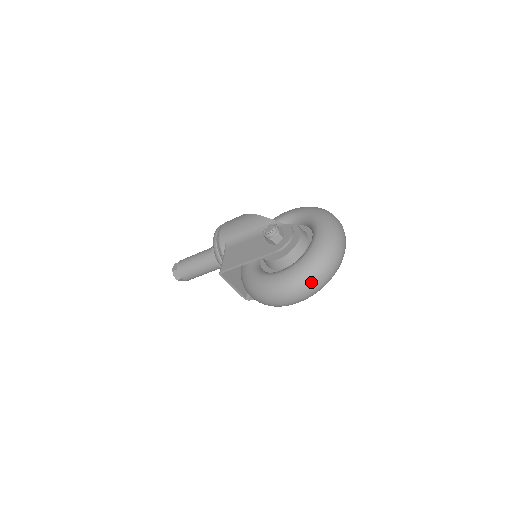
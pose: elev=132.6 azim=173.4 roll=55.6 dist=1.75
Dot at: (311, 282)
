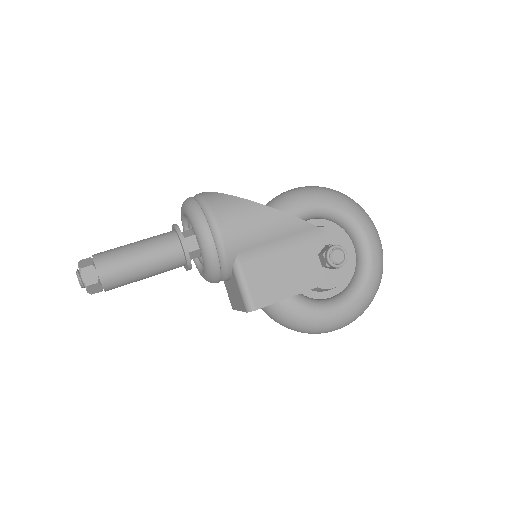
Dot at: occluded
